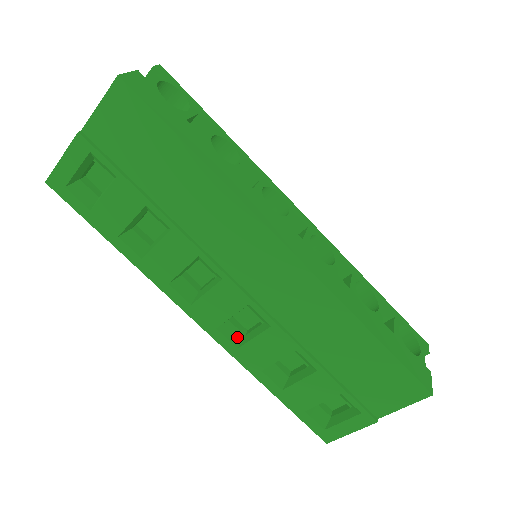
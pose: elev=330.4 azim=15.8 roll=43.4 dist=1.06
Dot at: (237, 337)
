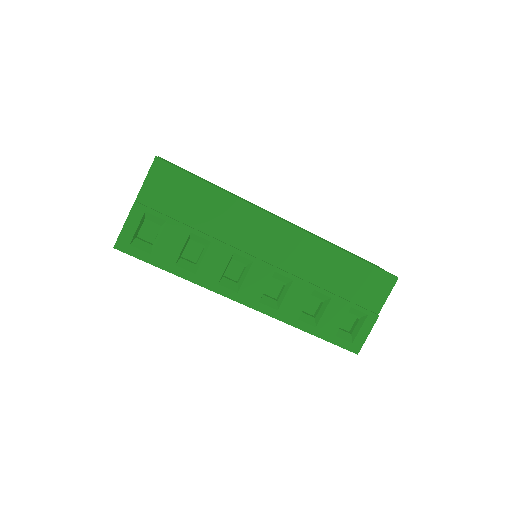
Dot at: (273, 303)
